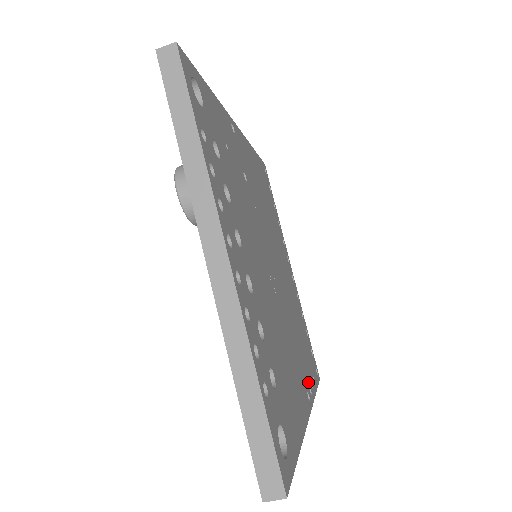
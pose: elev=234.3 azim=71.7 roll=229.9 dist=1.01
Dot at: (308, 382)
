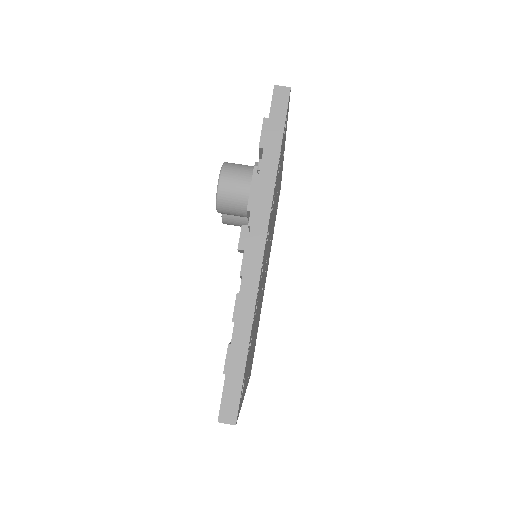
Dot at: occluded
